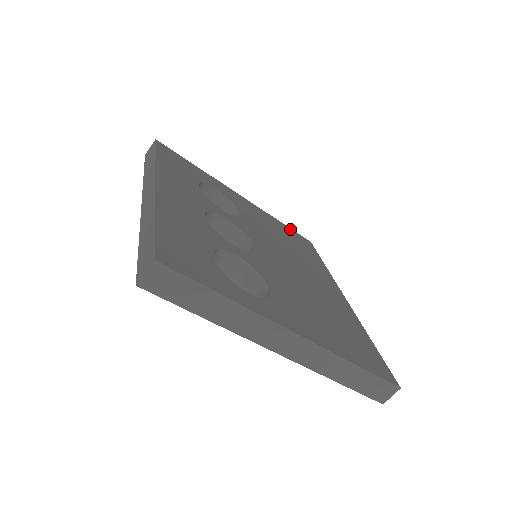
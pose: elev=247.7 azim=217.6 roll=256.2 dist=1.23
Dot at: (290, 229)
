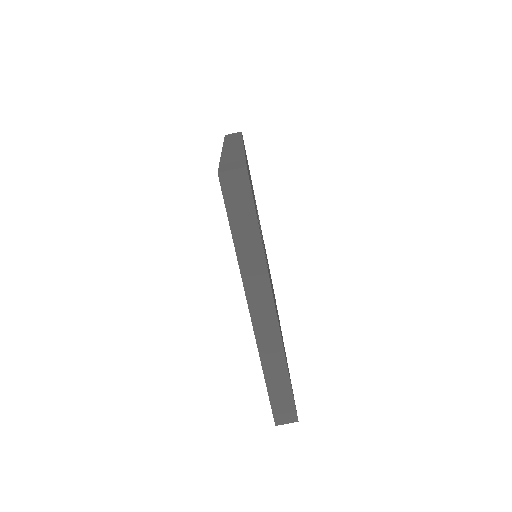
Dot at: occluded
